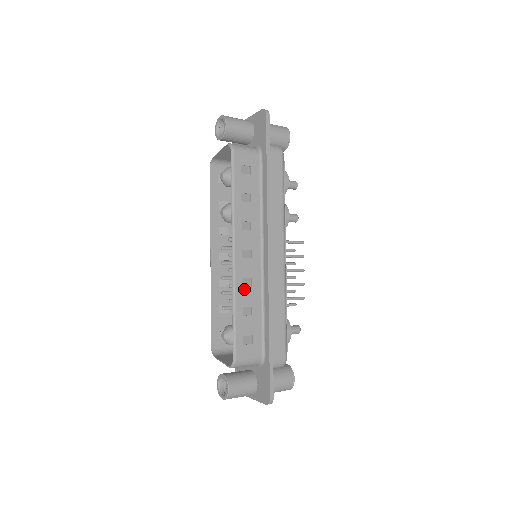
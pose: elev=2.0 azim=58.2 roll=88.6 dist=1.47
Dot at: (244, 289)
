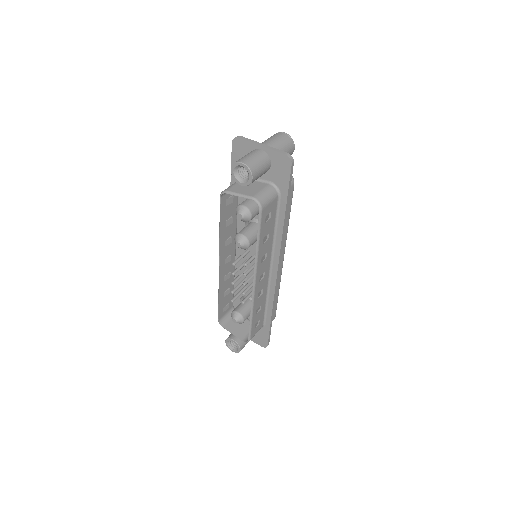
Dot at: (258, 299)
